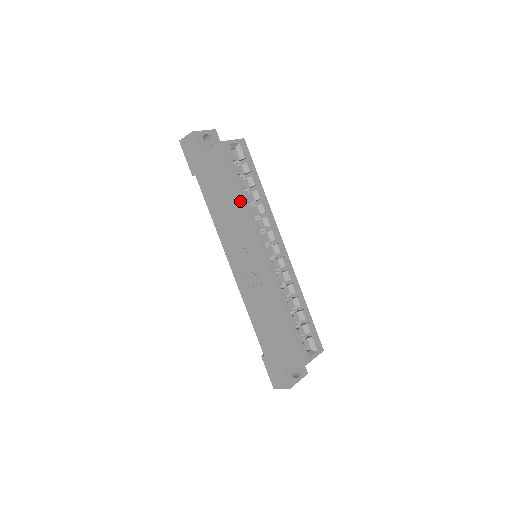
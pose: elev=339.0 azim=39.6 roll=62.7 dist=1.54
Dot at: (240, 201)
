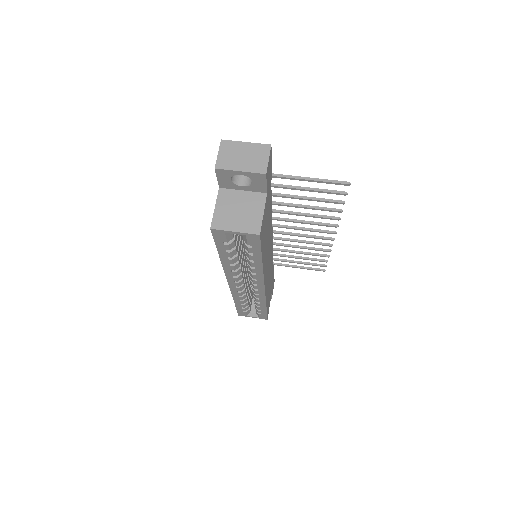
Dot at: occluded
